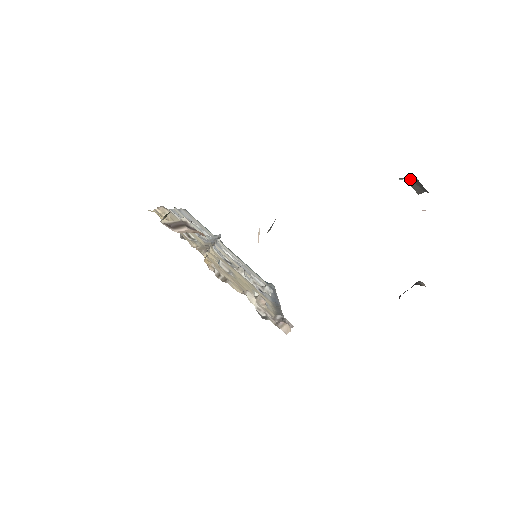
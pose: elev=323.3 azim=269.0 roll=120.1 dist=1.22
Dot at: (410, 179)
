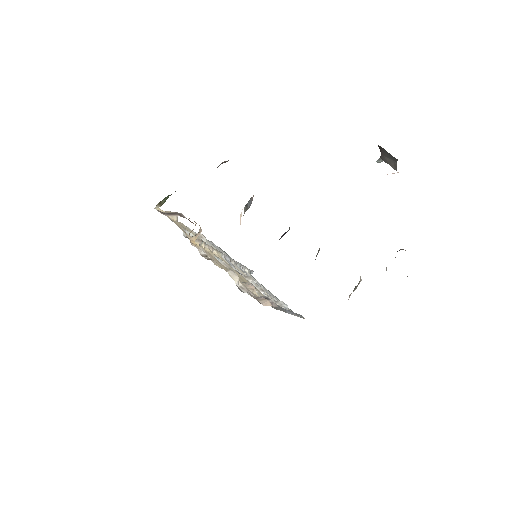
Dot at: (382, 155)
